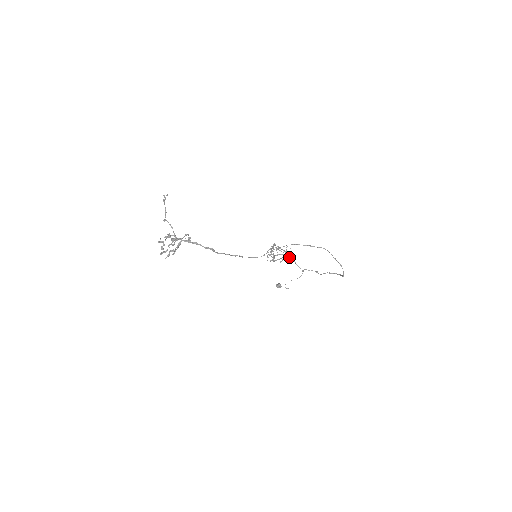
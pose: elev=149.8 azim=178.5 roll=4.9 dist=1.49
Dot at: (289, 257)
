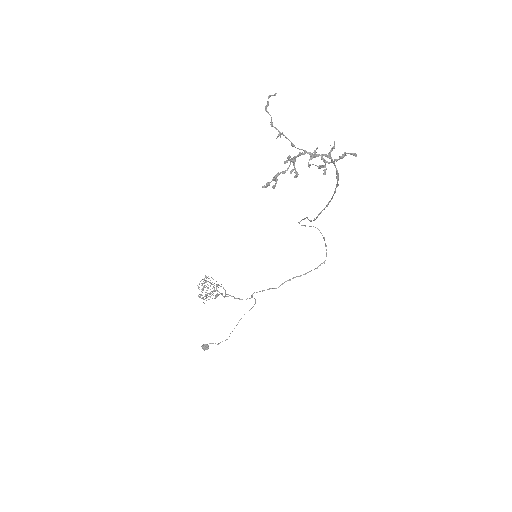
Dot at: (220, 293)
